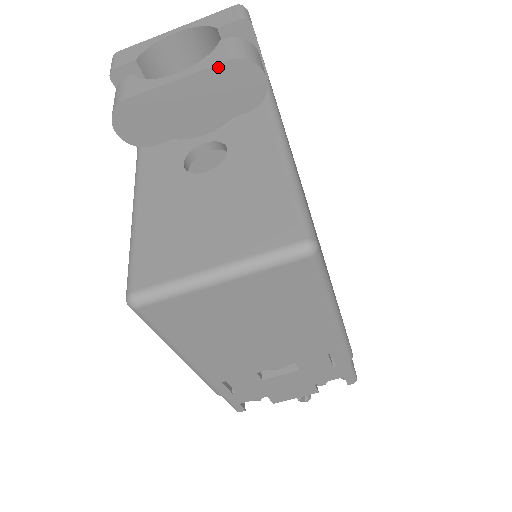
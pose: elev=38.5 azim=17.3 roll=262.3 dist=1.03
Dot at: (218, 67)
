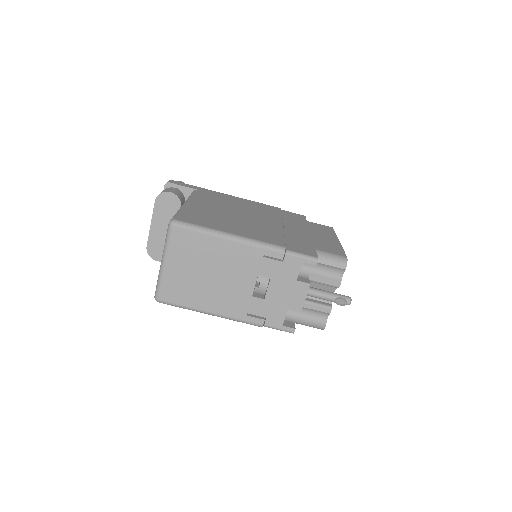
Dot at: (155, 207)
